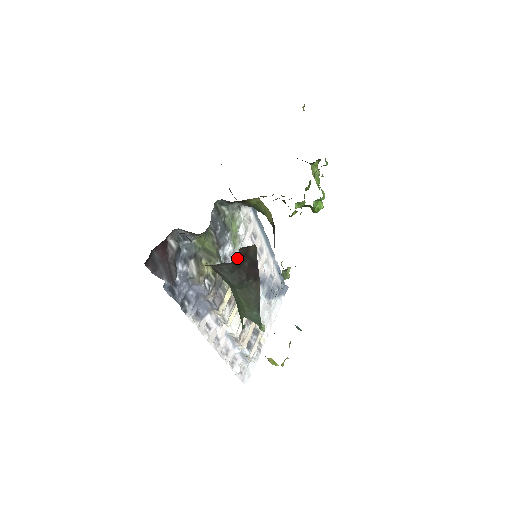
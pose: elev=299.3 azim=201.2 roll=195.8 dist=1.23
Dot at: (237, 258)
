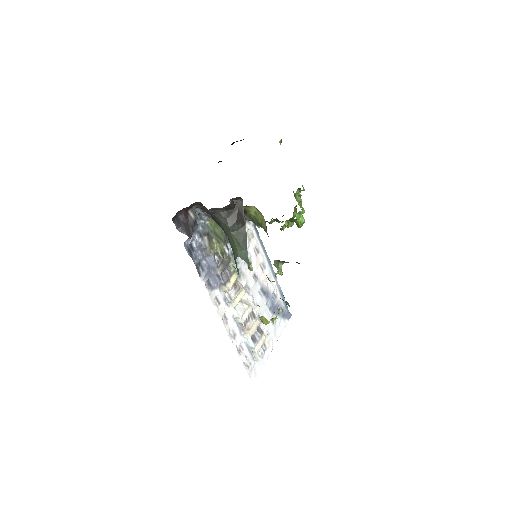
Dot at: (230, 205)
